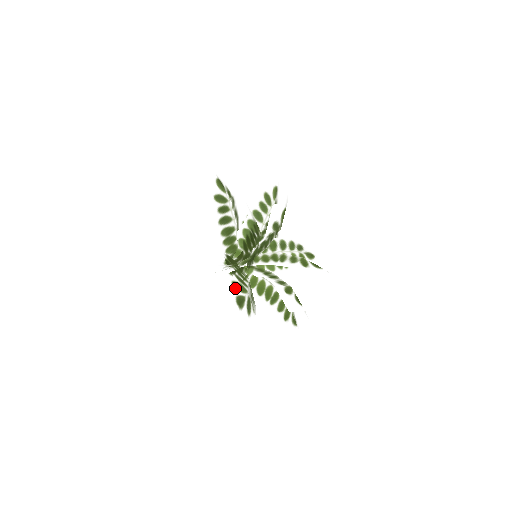
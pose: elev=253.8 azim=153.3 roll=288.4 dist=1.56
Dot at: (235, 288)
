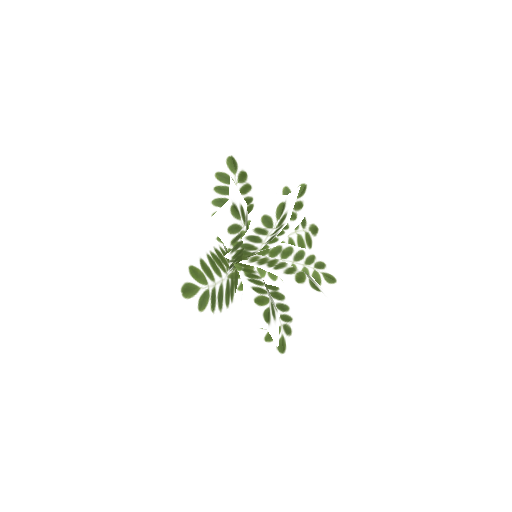
Dot at: (190, 274)
